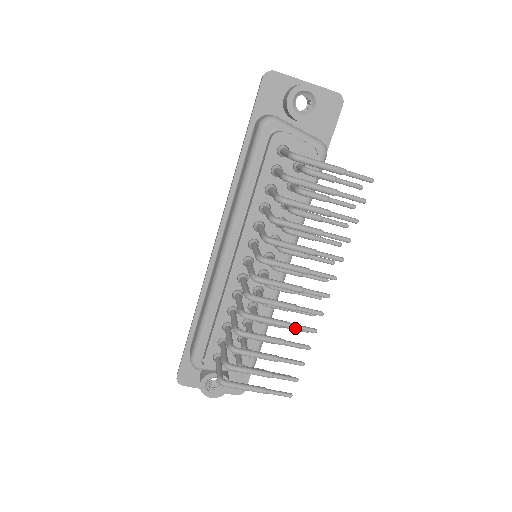
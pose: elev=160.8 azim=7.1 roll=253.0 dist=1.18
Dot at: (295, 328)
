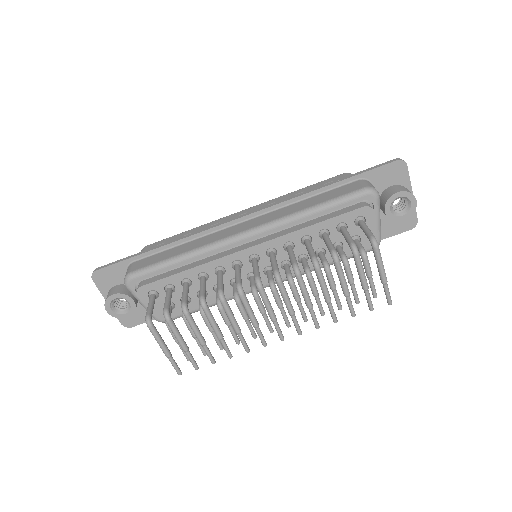
Dot at: (240, 337)
